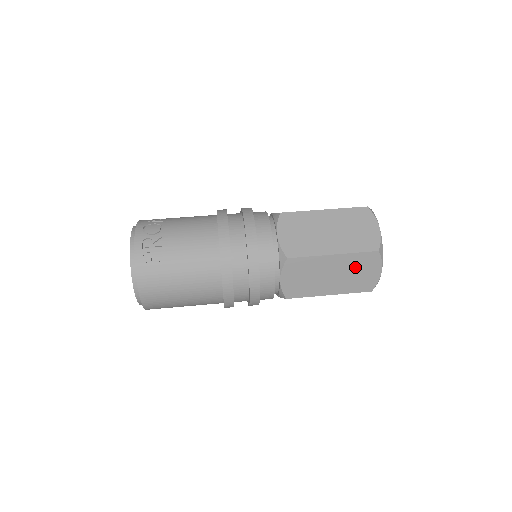
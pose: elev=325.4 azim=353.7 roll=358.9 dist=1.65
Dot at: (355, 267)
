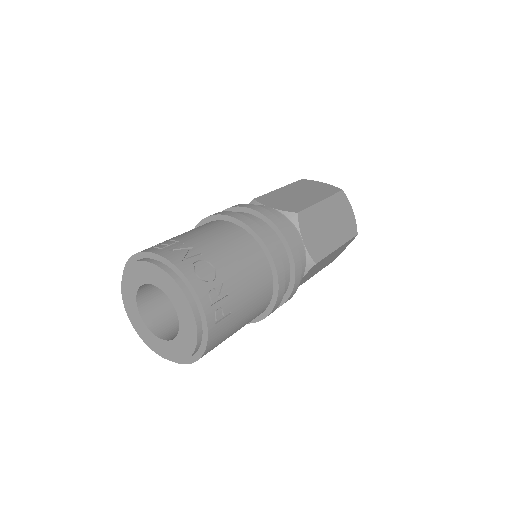
Dot at: (339, 251)
